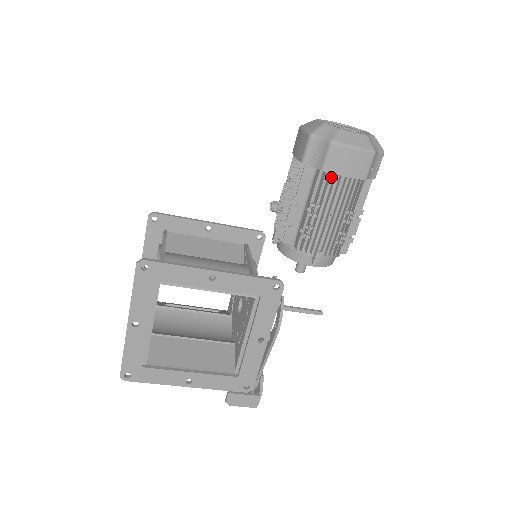
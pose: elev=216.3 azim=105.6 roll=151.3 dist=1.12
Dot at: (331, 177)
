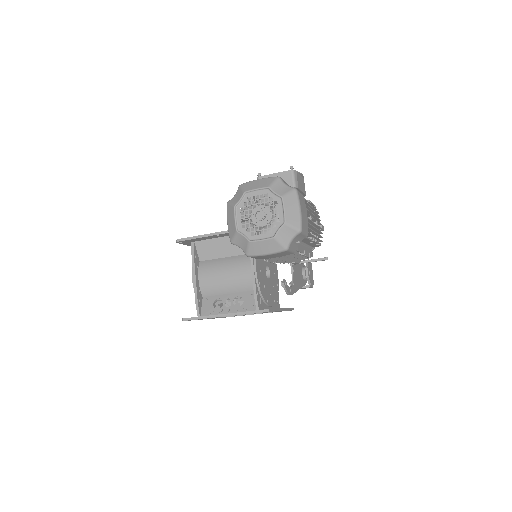
Dot at: occluded
